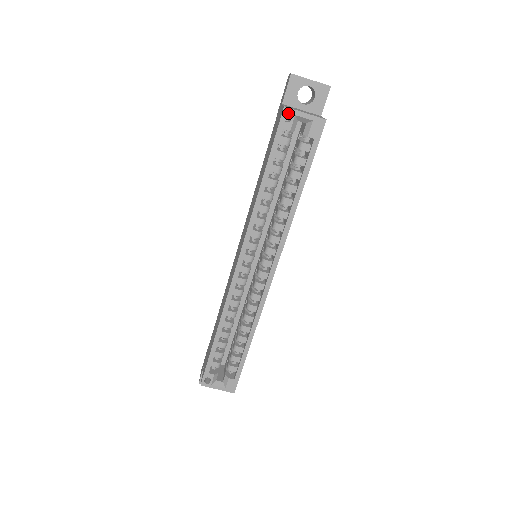
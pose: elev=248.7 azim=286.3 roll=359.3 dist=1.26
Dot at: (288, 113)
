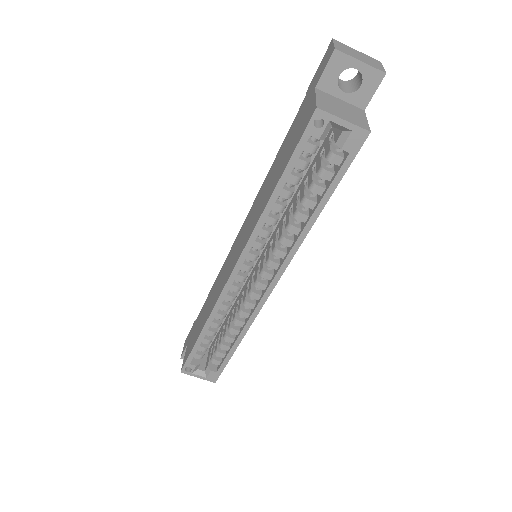
Dot at: (320, 117)
